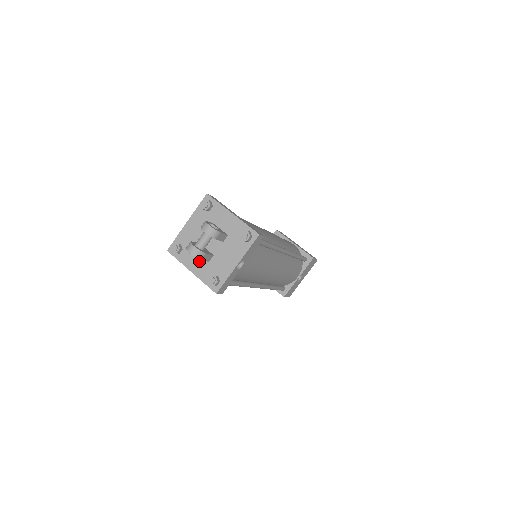
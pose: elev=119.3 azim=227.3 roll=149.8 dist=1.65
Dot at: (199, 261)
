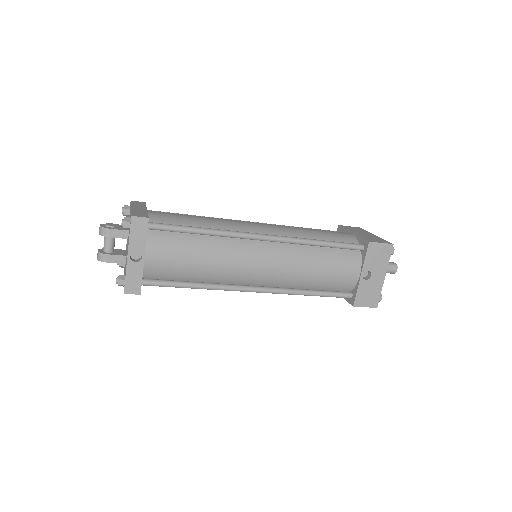
Dot at: occluded
